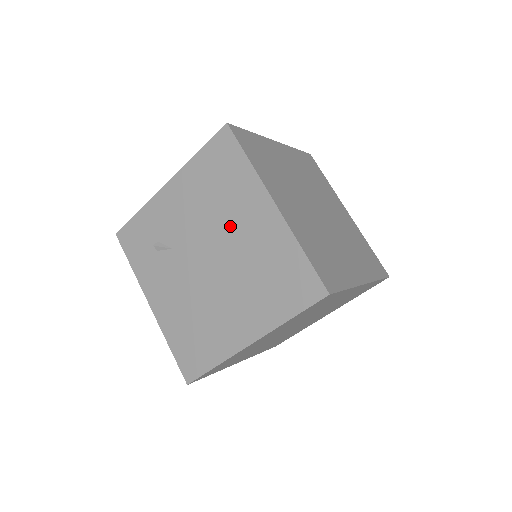
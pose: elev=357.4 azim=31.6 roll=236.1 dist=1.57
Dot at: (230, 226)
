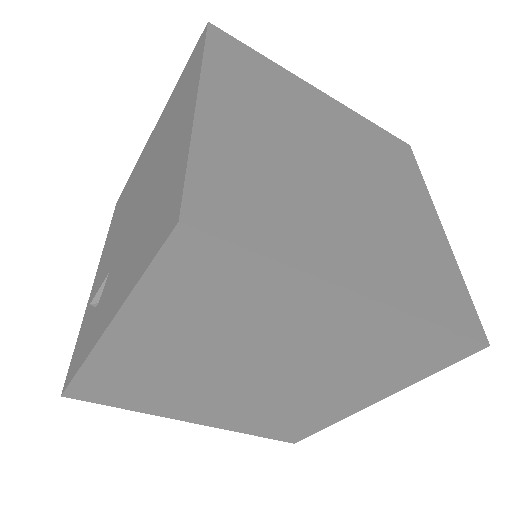
Dot at: (139, 178)
